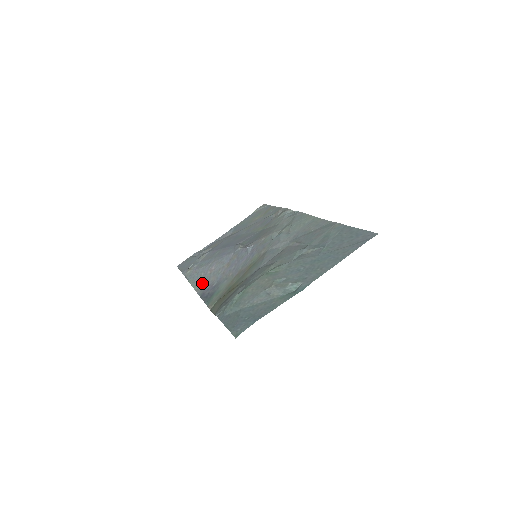
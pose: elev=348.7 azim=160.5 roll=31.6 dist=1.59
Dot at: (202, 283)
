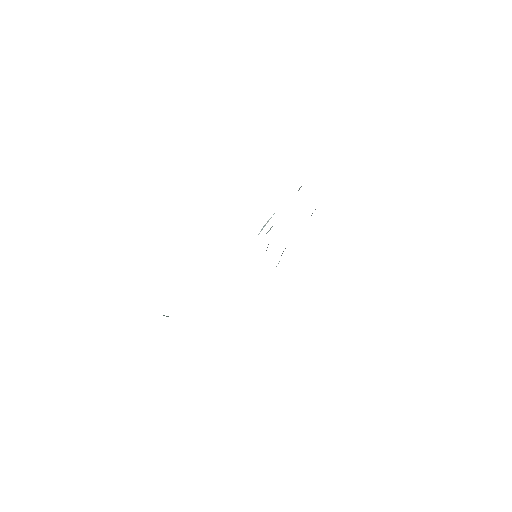
Dot at: occluded
